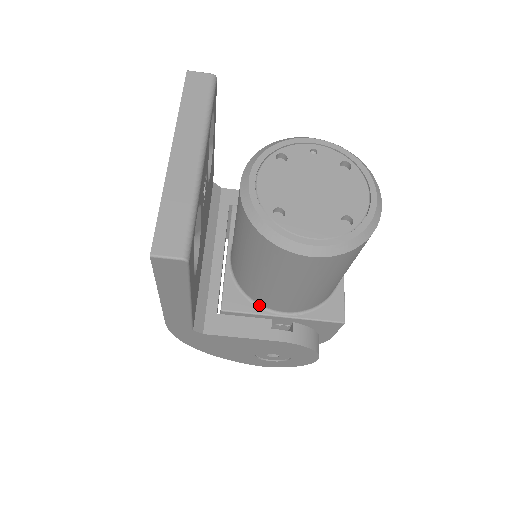
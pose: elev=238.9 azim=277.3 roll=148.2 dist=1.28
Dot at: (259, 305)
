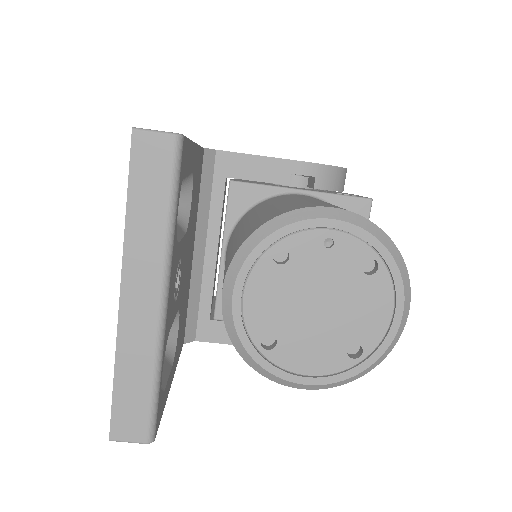
Dot at: occluded
